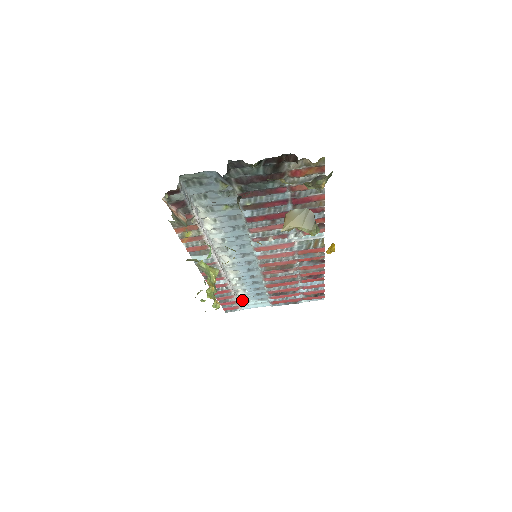
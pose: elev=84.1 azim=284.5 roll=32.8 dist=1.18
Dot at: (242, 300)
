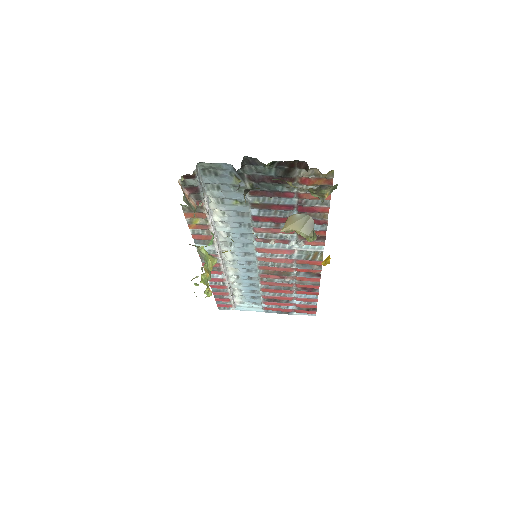
Dot at: (237, 300)
